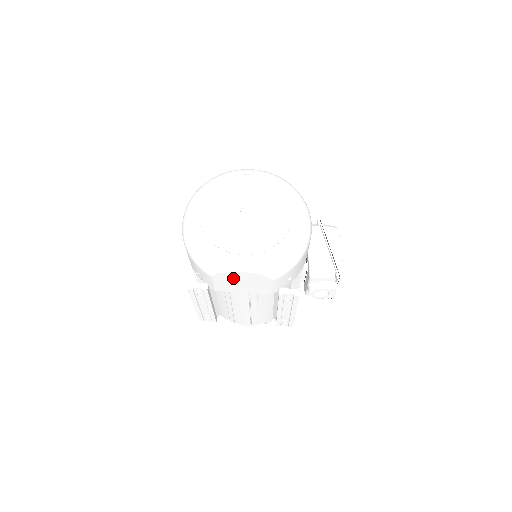
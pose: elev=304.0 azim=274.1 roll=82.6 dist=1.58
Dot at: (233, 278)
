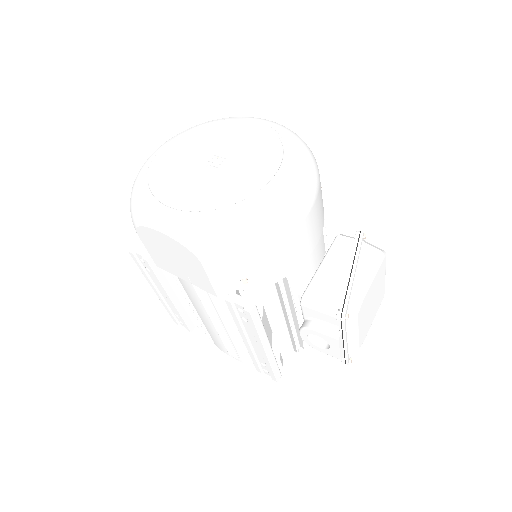
Dot at: (159, 243)
